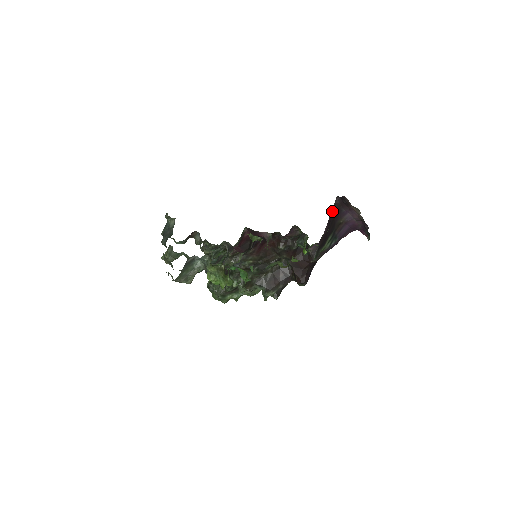
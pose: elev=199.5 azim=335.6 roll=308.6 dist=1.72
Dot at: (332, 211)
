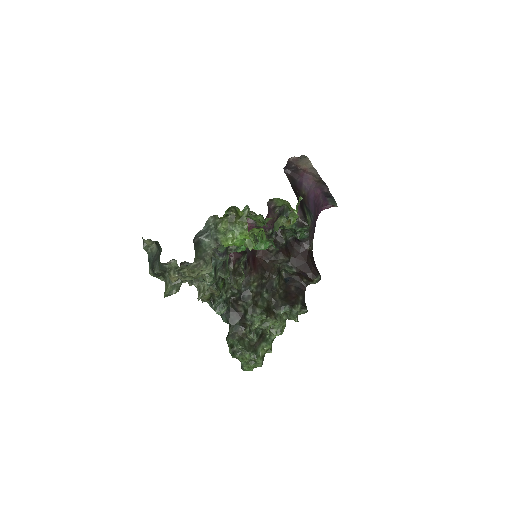
Dot at: occluded
